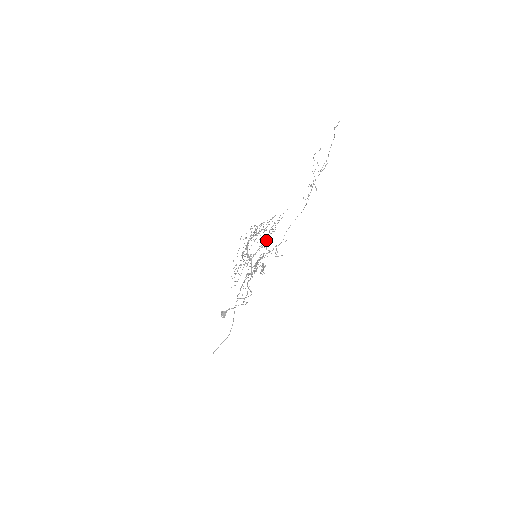
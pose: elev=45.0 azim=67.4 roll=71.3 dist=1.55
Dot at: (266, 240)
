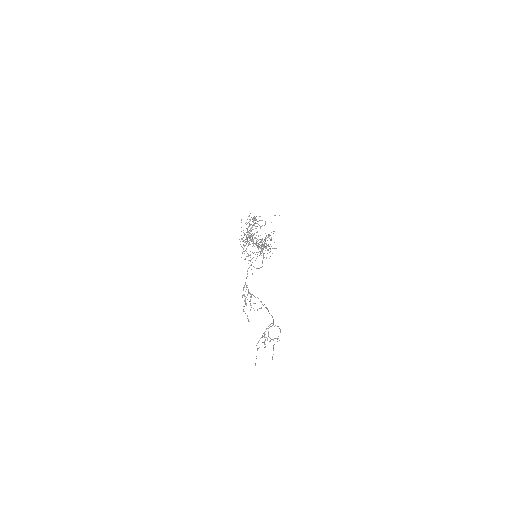
Dot at: (264, 245)
